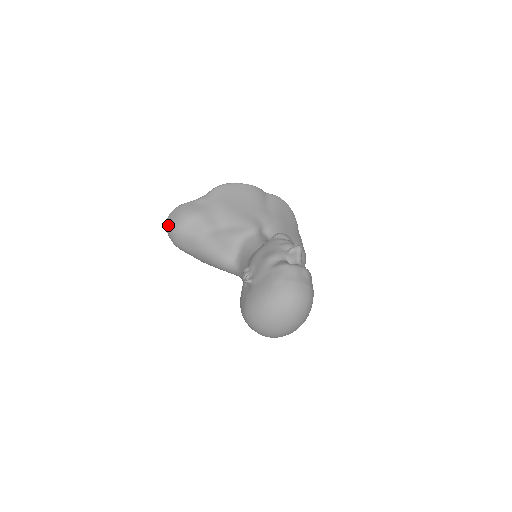
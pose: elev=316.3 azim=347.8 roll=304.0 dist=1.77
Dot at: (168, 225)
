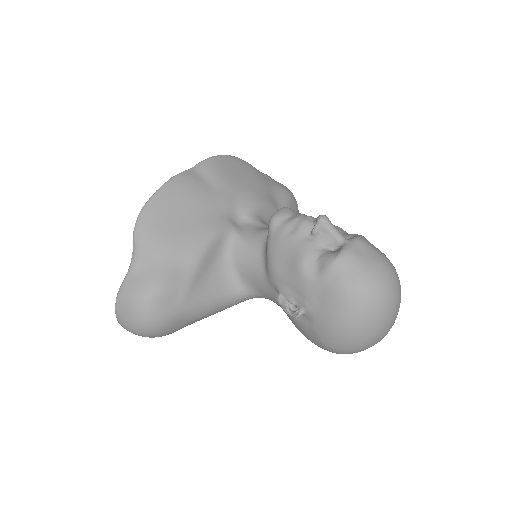
Dot at: (129, 329)
